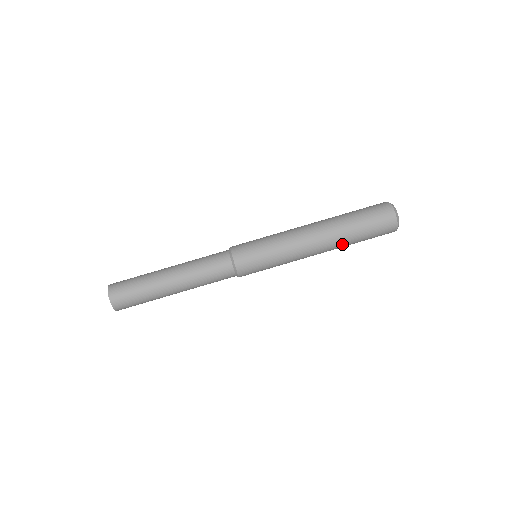
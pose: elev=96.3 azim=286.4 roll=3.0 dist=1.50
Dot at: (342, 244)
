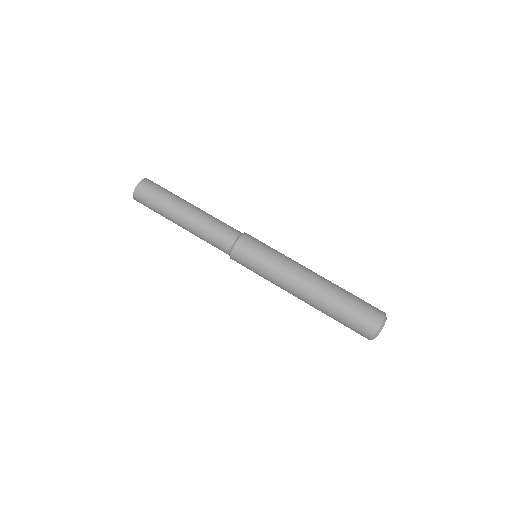
Dot at: (321, 308)
